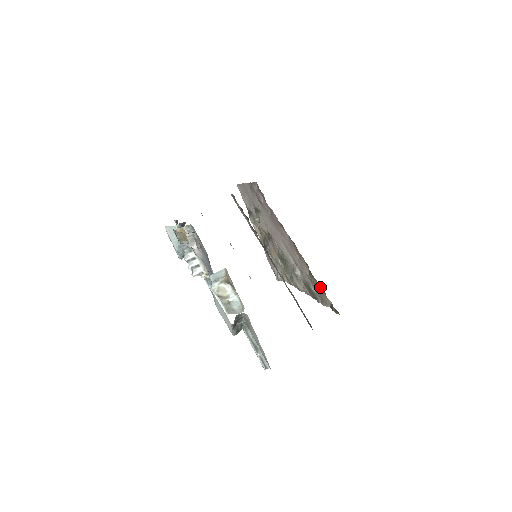
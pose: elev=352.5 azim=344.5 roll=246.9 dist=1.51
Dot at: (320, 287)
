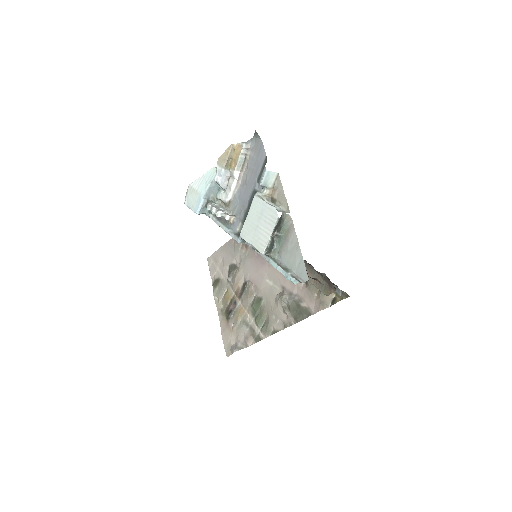
Dot at: occluded
